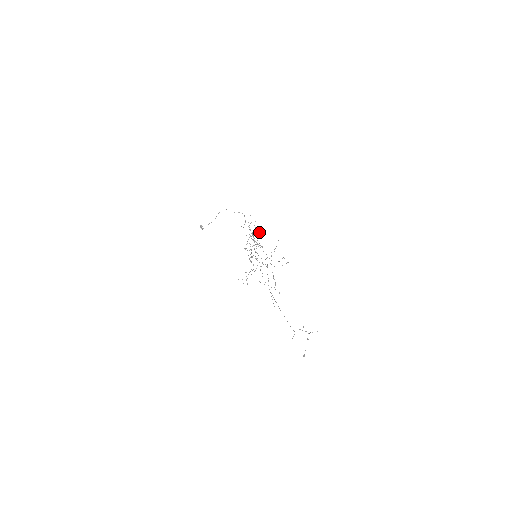
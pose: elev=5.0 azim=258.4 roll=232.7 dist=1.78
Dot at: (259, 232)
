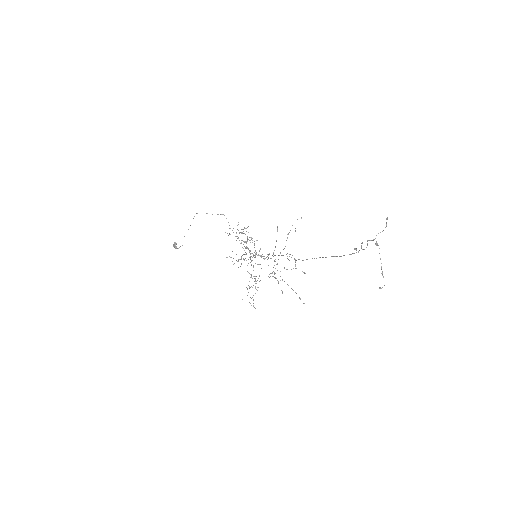
Dot at: occluded
